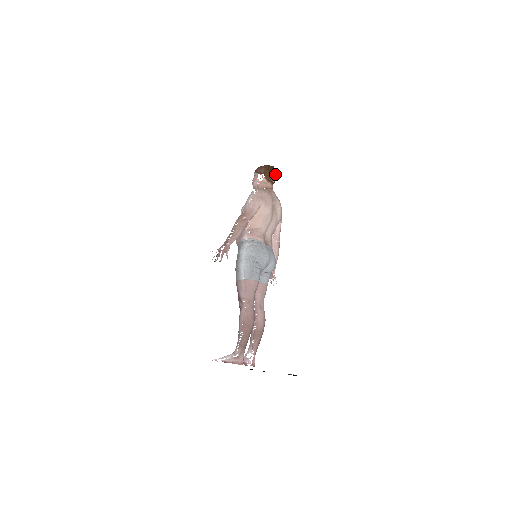
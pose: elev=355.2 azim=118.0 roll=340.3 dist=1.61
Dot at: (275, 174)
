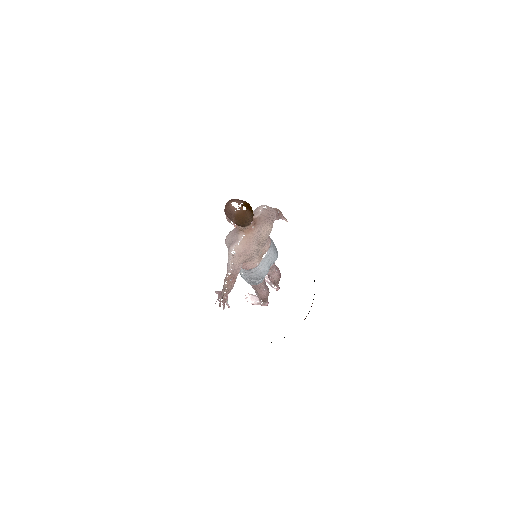
Dot at: (250, 217)
